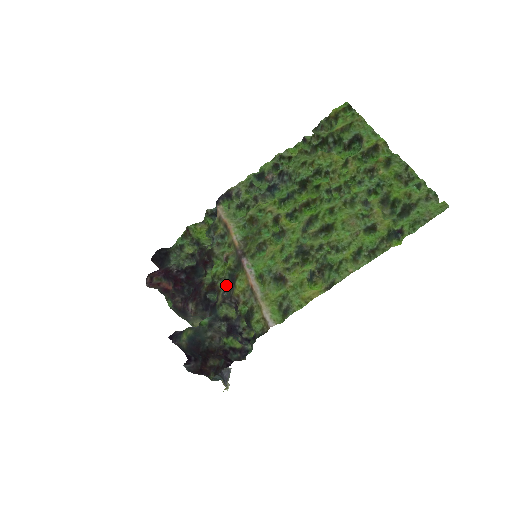
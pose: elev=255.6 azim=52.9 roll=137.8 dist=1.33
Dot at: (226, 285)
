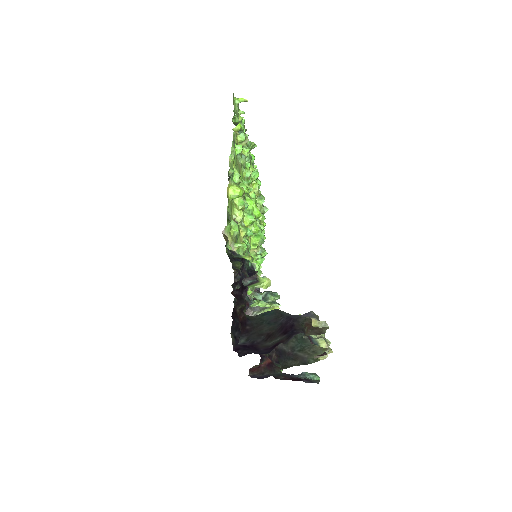
Dot at: occluded
